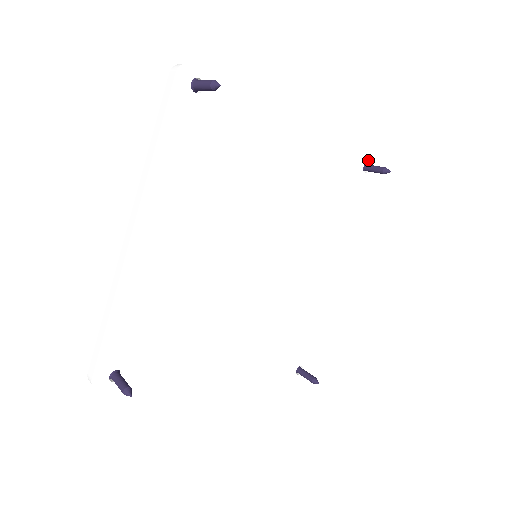
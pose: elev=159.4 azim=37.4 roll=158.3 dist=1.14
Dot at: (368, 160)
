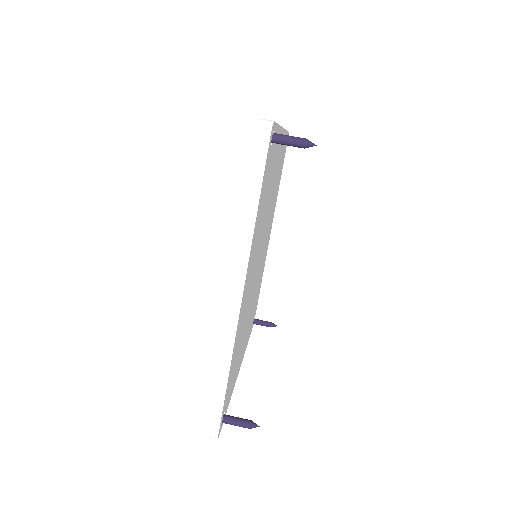
Dot at: occluded
